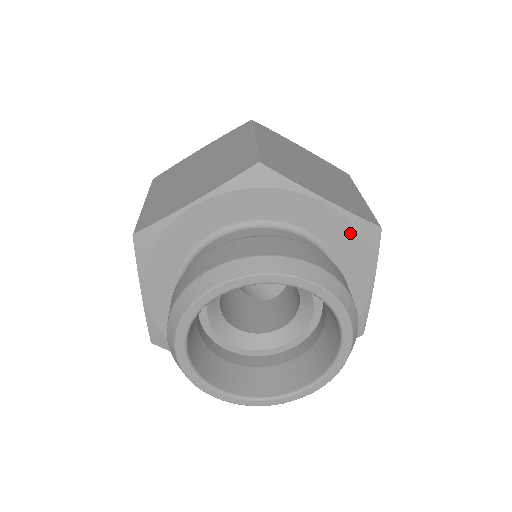
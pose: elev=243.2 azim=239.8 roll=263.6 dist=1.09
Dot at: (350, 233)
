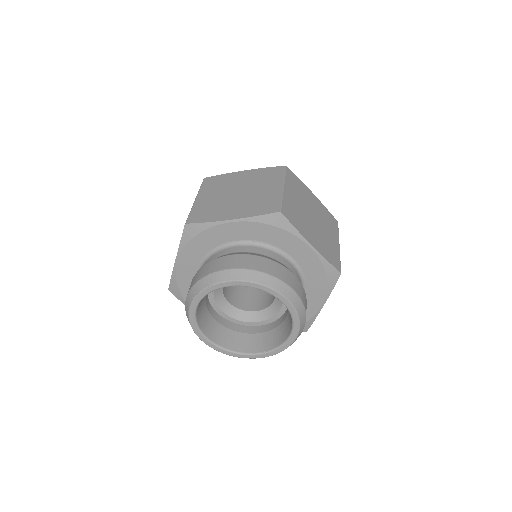
Dot at: (320, 270)
